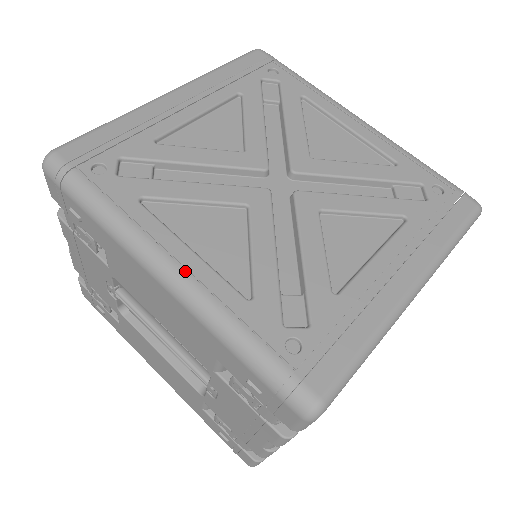
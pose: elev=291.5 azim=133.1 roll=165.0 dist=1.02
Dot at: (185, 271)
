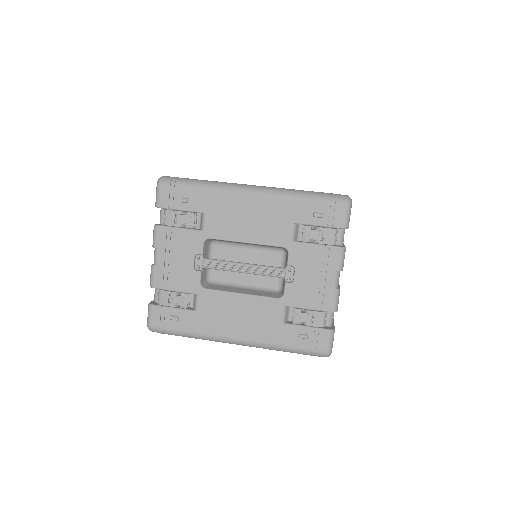
Dot at: (261, 186)
